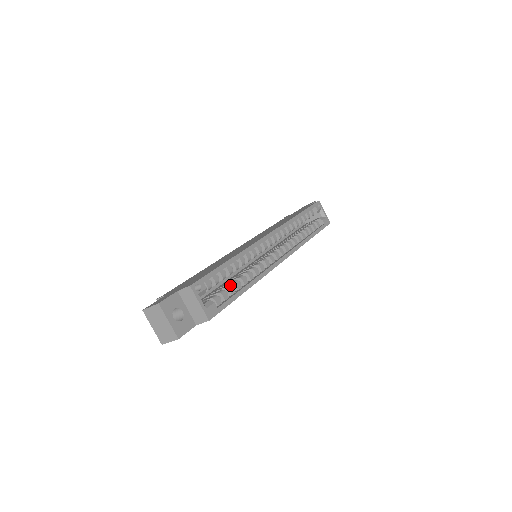
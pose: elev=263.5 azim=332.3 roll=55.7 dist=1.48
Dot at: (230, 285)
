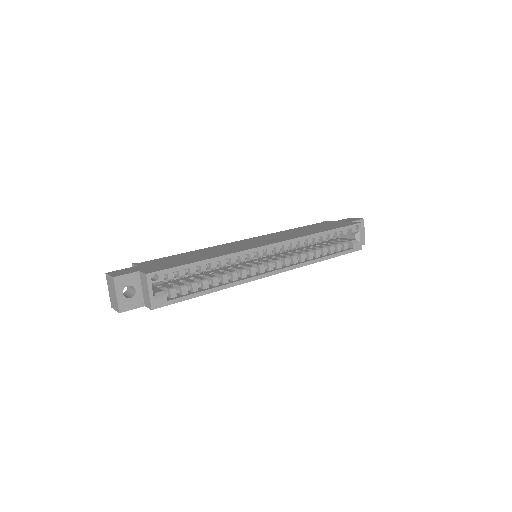
Dot at: (196, 282)
